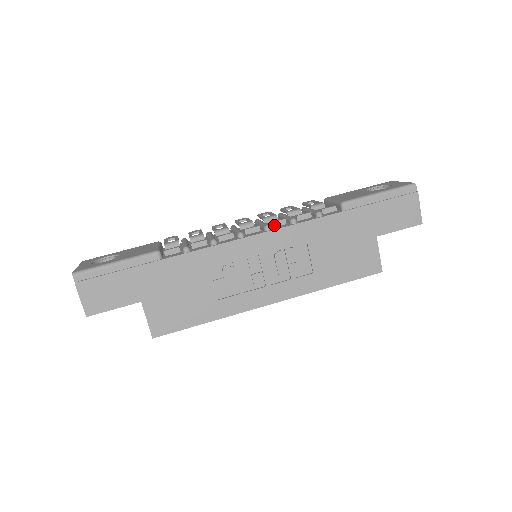
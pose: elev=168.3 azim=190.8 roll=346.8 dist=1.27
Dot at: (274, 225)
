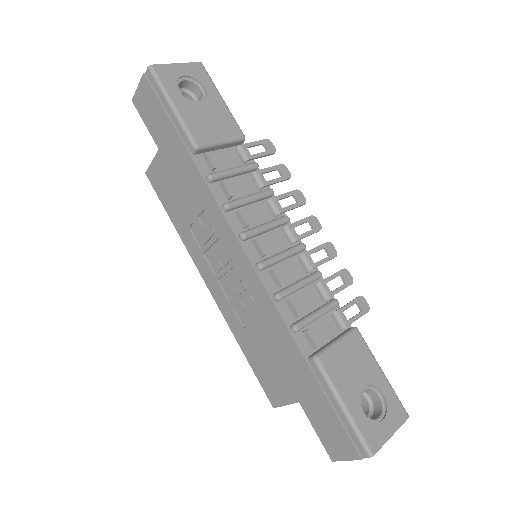
Dot at: (272, 273)
